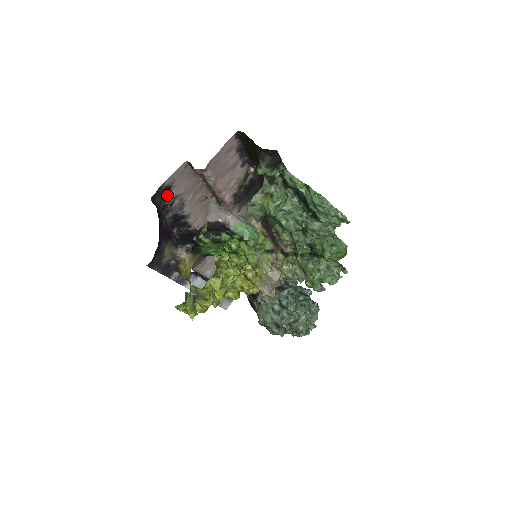
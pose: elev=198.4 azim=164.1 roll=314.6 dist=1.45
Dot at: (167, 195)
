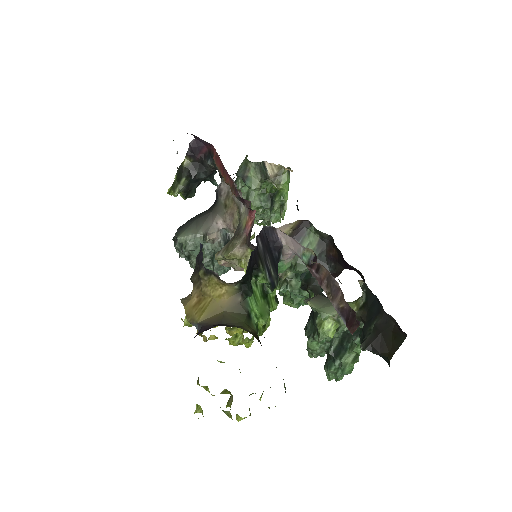
Dot at: occluded
